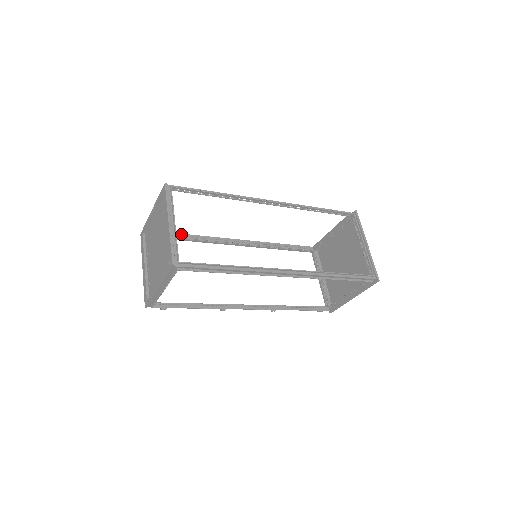
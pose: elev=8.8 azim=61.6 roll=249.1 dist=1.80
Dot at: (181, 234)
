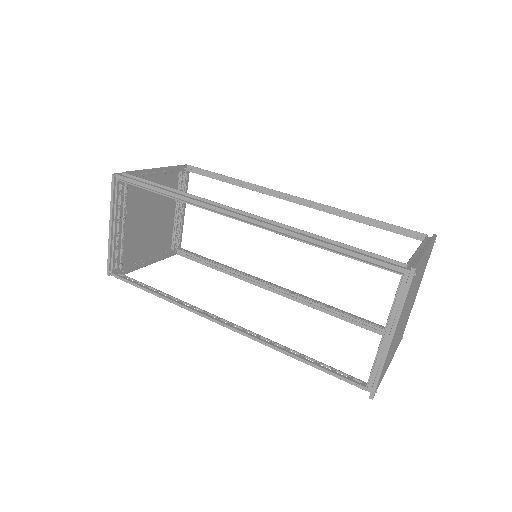
Dot at: (221, 175)
